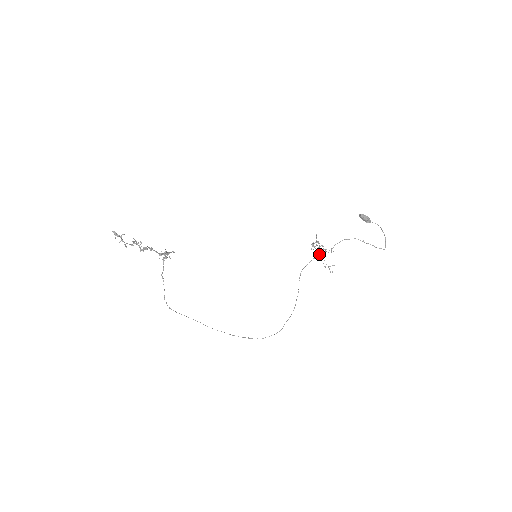
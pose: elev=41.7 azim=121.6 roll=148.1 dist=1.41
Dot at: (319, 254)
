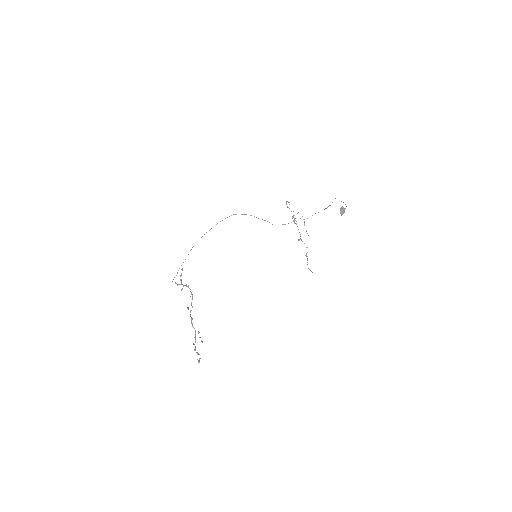
Dot at: occluded
